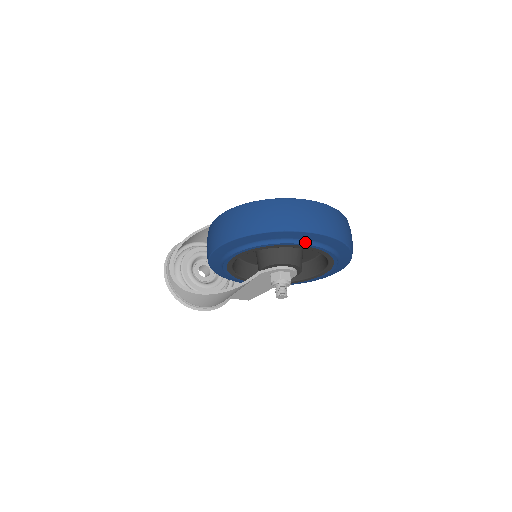
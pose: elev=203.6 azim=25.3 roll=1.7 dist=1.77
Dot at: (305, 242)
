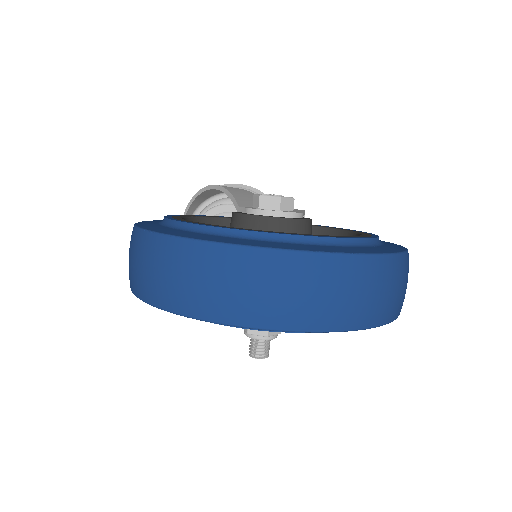
Dot at: occluded
